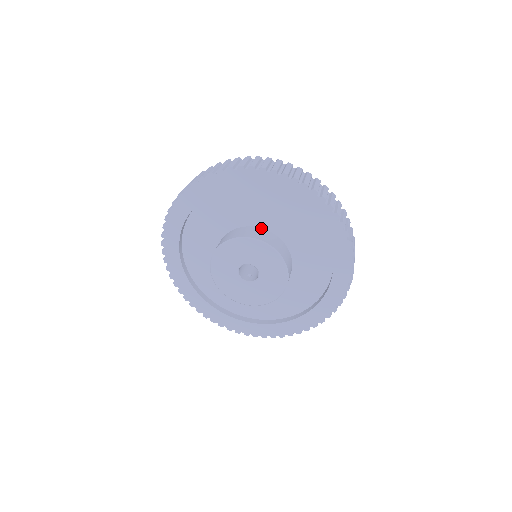
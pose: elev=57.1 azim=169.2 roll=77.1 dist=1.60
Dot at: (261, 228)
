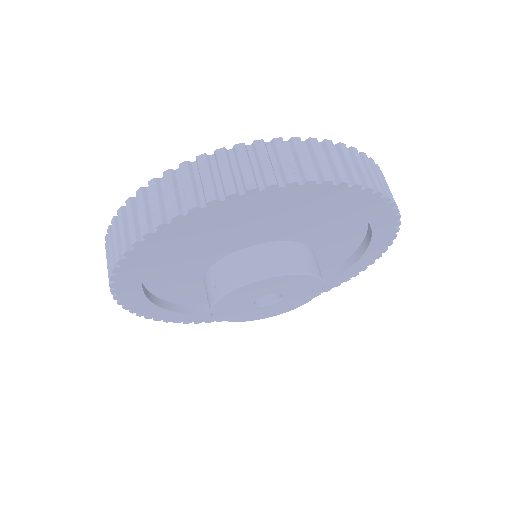
Dot at: (294, 242)
